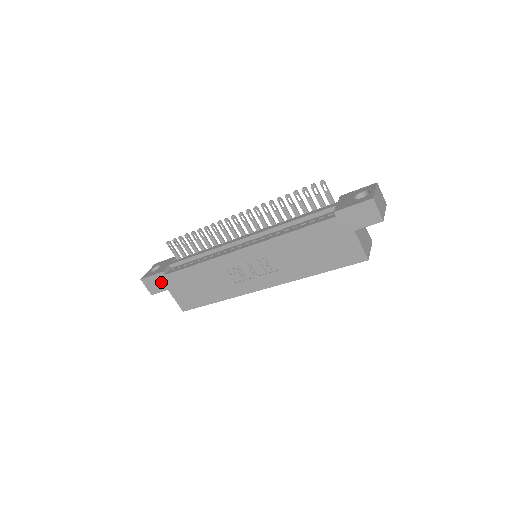
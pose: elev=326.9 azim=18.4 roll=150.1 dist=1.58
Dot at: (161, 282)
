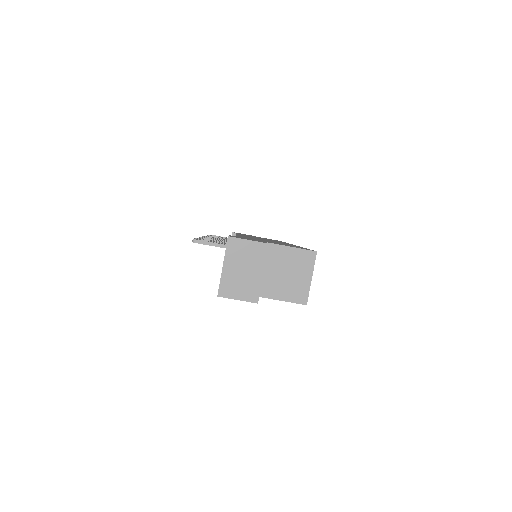
Dot at: occluded
